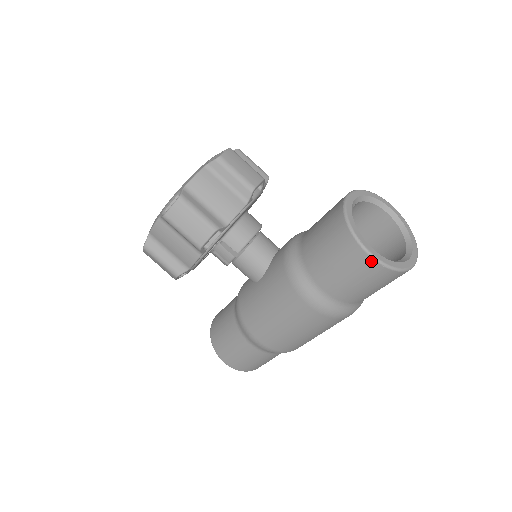
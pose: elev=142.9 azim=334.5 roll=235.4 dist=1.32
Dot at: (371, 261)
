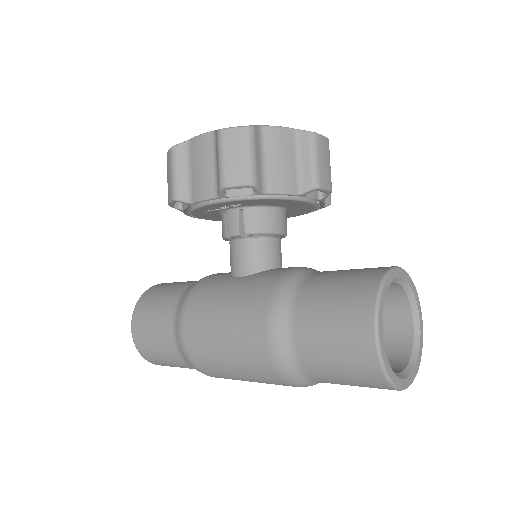
Dot at: (371, 341)
